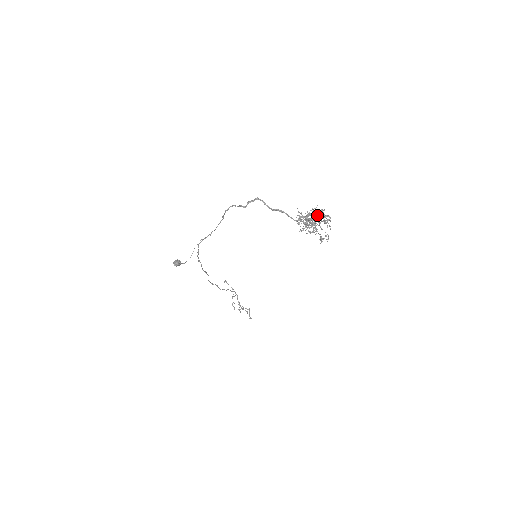
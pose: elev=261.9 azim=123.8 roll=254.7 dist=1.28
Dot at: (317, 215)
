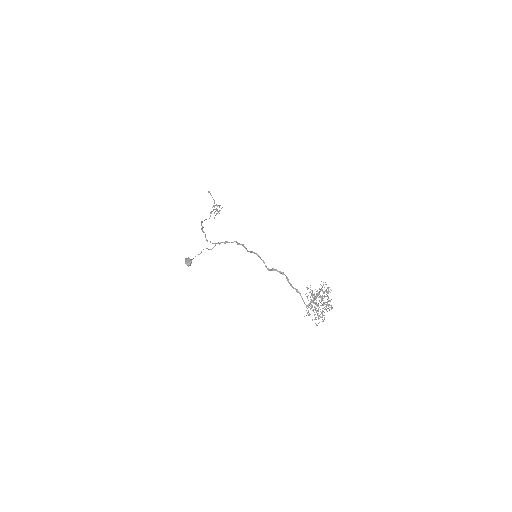
Dot at: occluded
